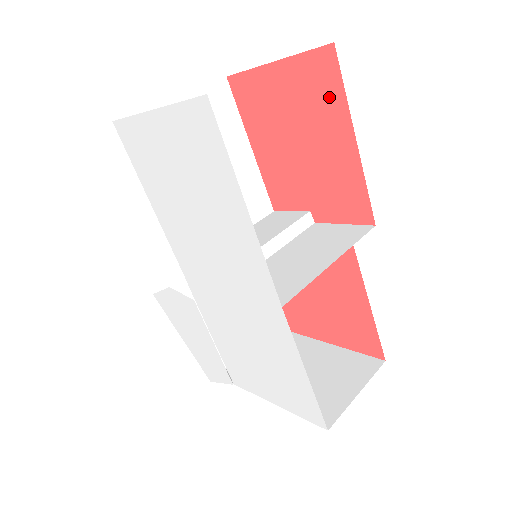
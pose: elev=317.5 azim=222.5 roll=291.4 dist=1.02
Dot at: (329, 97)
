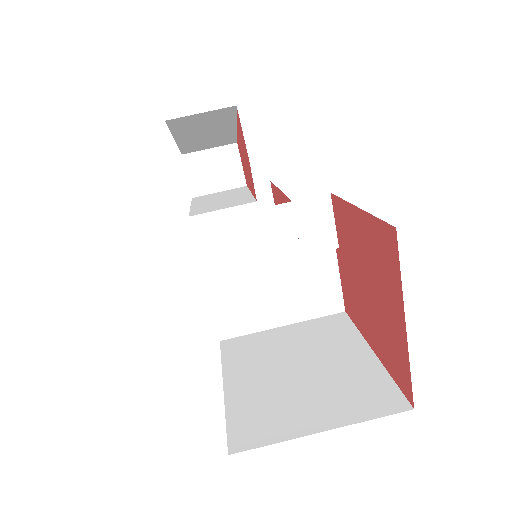
Dot at: (390, 359)
